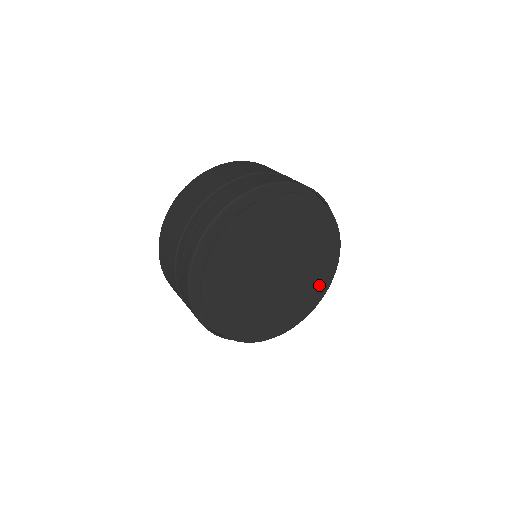
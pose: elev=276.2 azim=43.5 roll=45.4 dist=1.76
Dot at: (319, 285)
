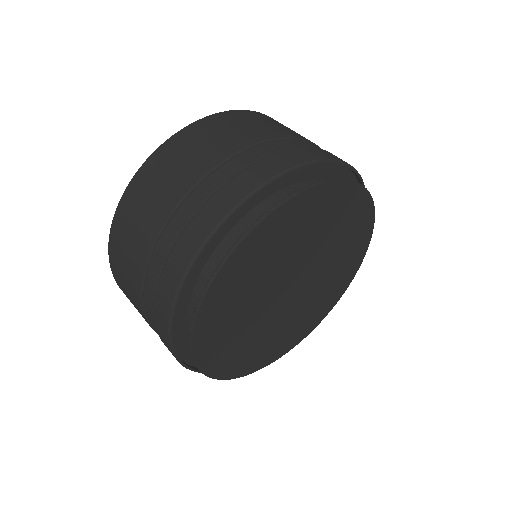
Dot at: (328, 301)
